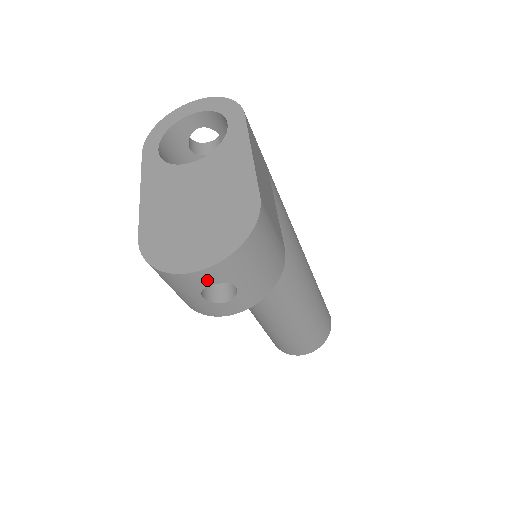
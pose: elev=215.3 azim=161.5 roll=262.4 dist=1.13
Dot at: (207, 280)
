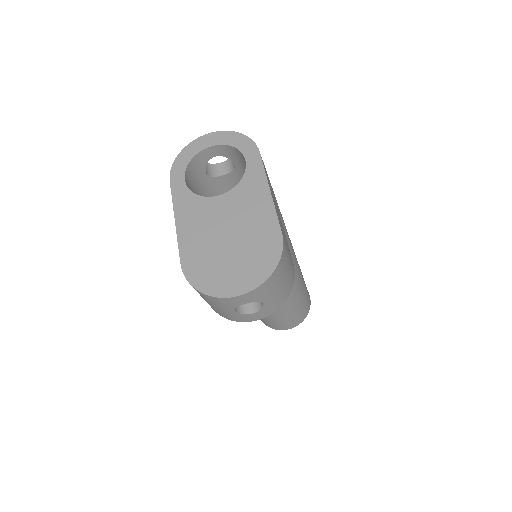
Dot at: (243, 301)
